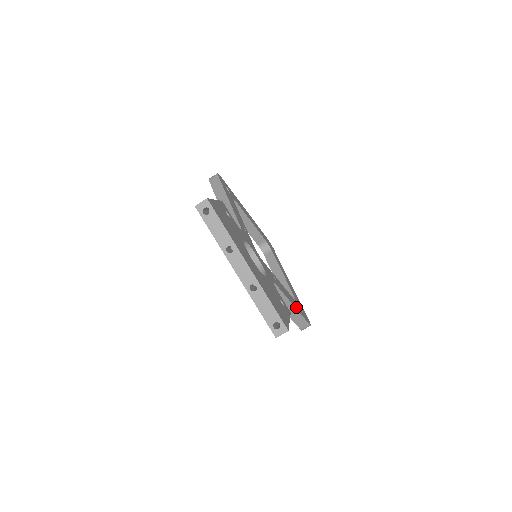
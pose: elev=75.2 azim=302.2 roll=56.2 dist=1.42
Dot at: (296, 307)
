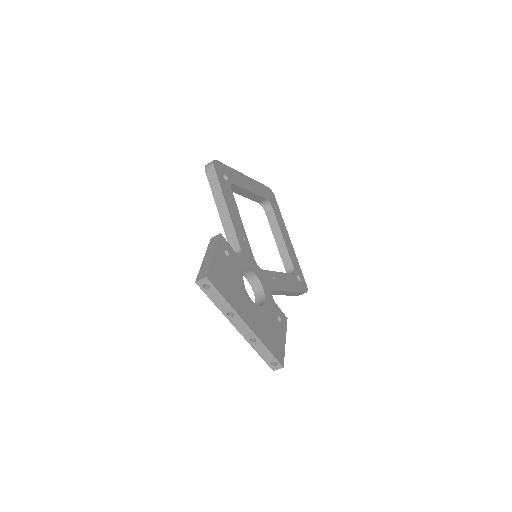
Dot at: (294, 288)
